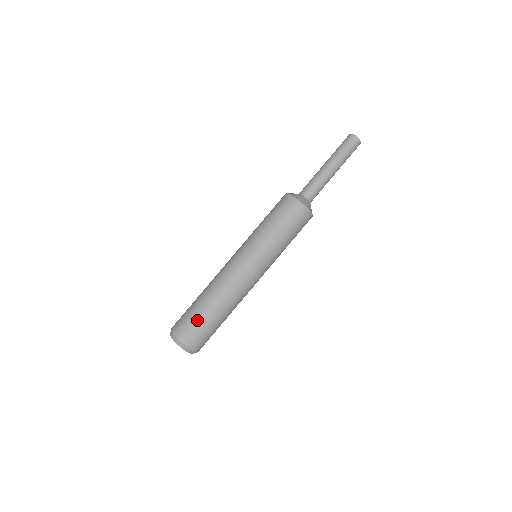
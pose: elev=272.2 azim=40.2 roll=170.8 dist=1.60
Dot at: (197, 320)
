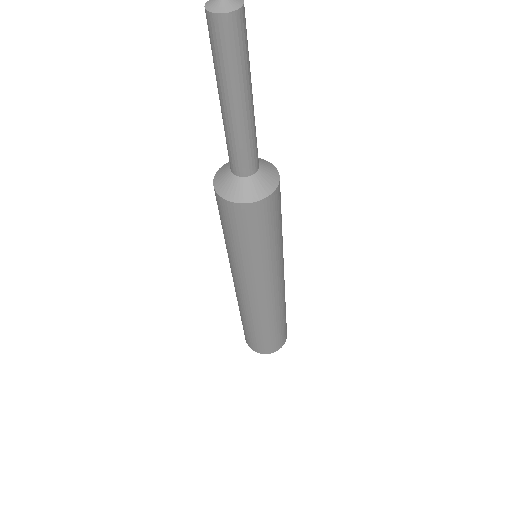
Dot at: (273, 338)
